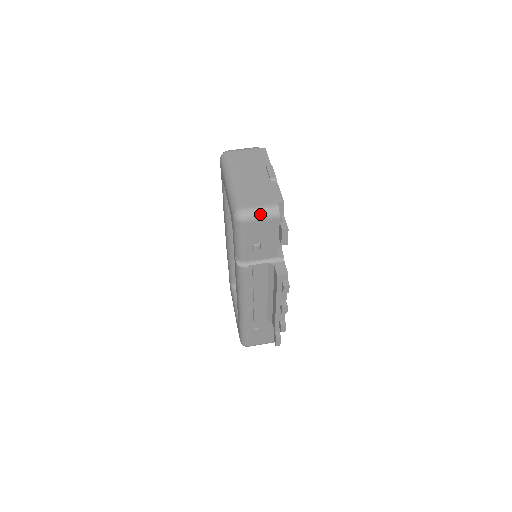
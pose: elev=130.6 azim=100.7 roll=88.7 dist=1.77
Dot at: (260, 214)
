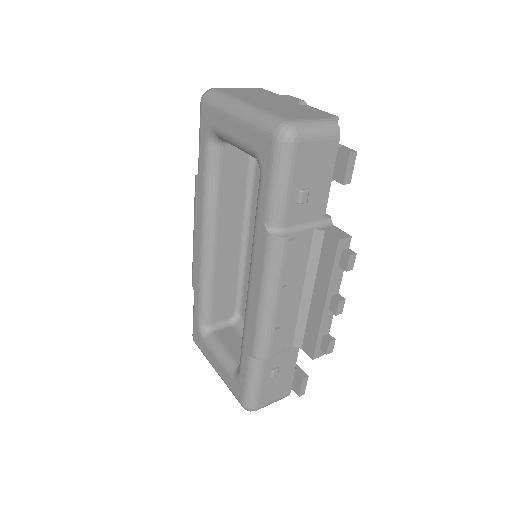
Dot at: (316, 129)
